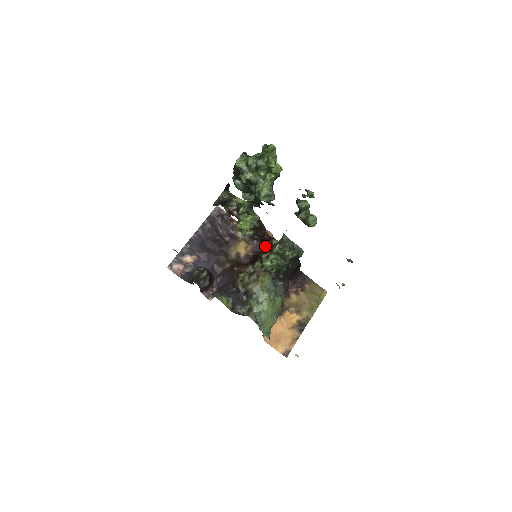
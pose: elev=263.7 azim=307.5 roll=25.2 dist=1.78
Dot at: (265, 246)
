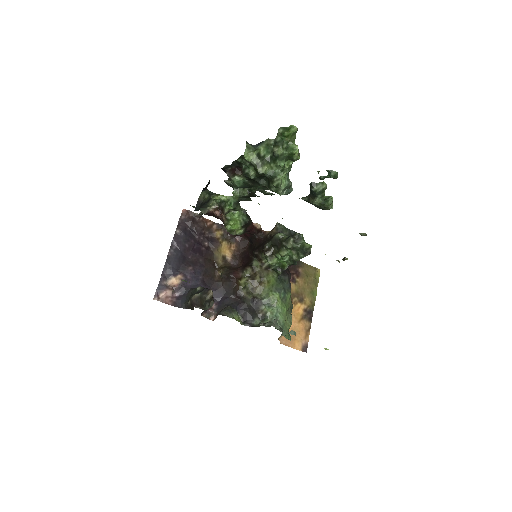
Dot at: (255, 241)
